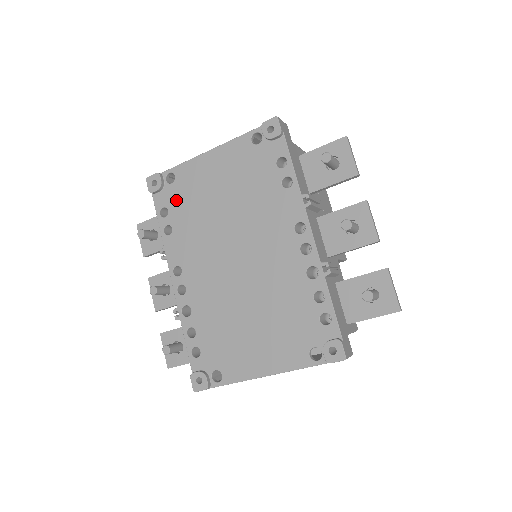
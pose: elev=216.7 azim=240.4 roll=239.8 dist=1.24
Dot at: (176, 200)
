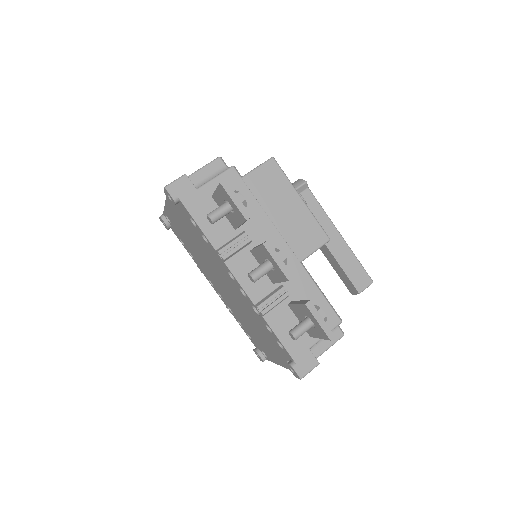
Dot at: (179, 235)
